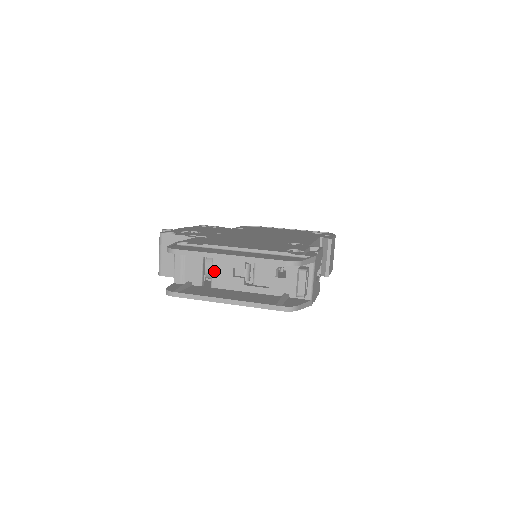
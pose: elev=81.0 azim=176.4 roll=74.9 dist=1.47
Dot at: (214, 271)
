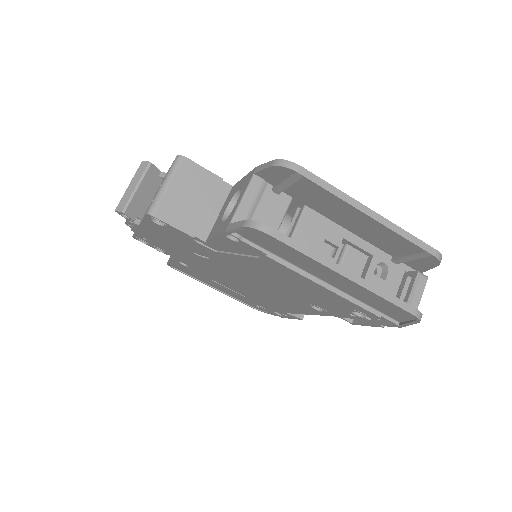
Dot at: (298, 232)
